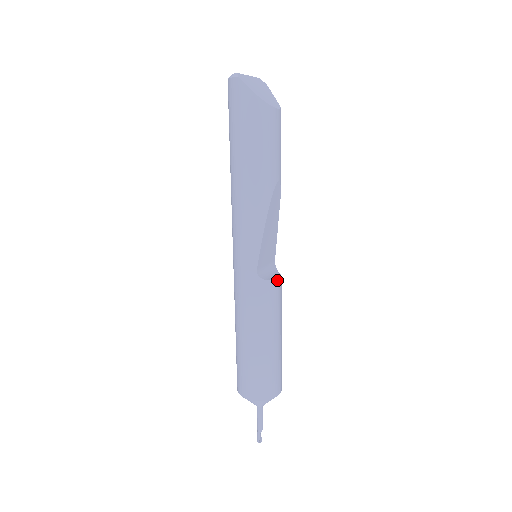
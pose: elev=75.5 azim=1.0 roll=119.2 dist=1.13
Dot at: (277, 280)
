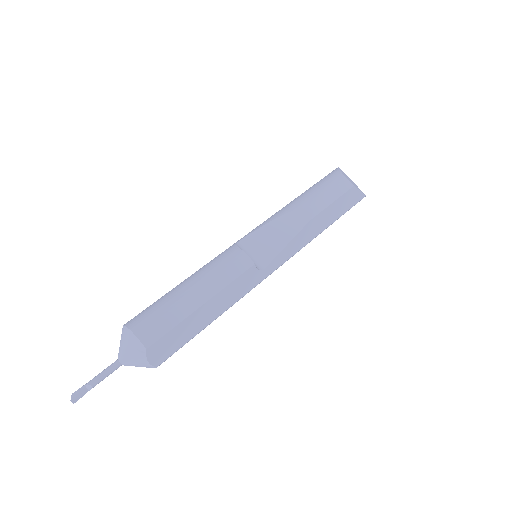
Dot at: (245, 256)
